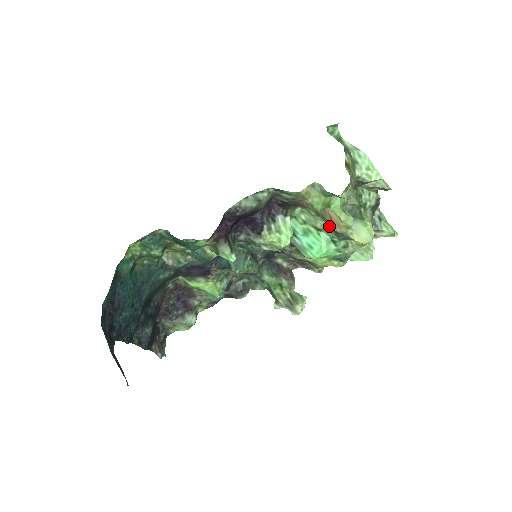
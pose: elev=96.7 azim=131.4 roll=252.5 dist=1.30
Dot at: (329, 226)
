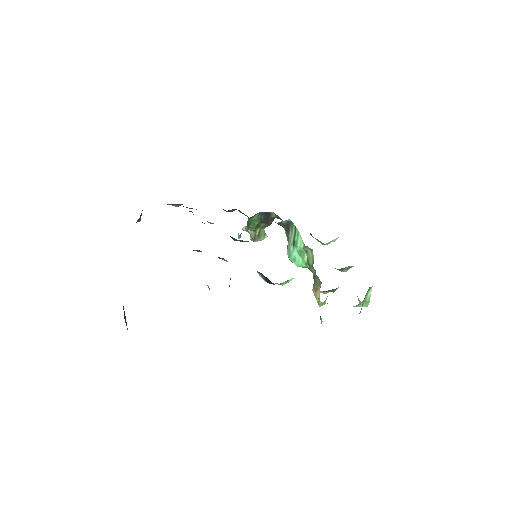
Dot at: (315, 272)
